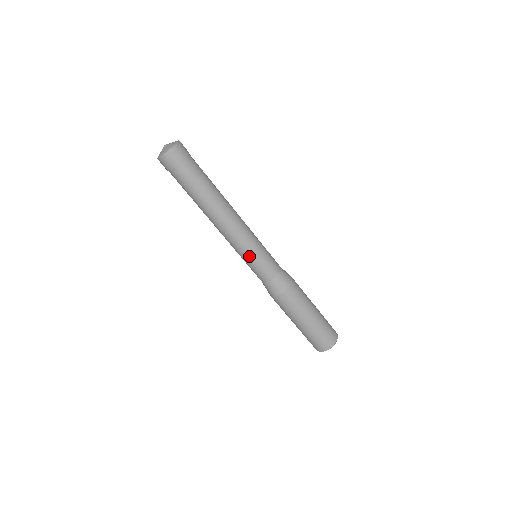
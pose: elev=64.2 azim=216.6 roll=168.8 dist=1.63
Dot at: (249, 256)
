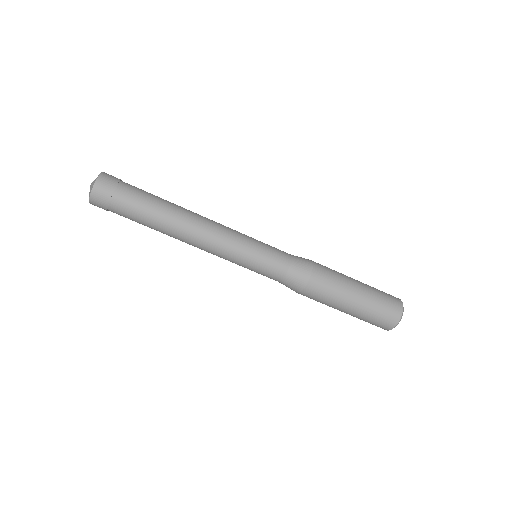
Dot at: (248, 254)
